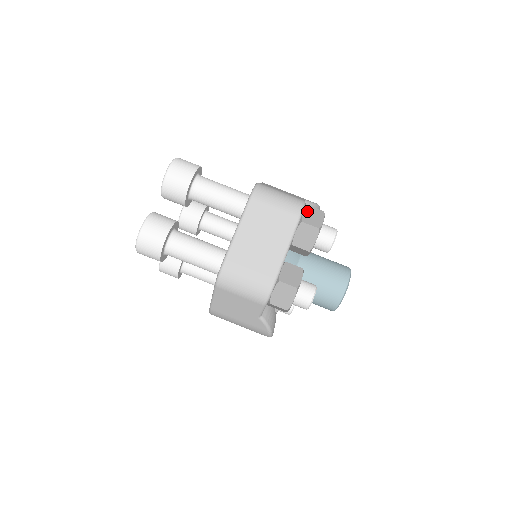
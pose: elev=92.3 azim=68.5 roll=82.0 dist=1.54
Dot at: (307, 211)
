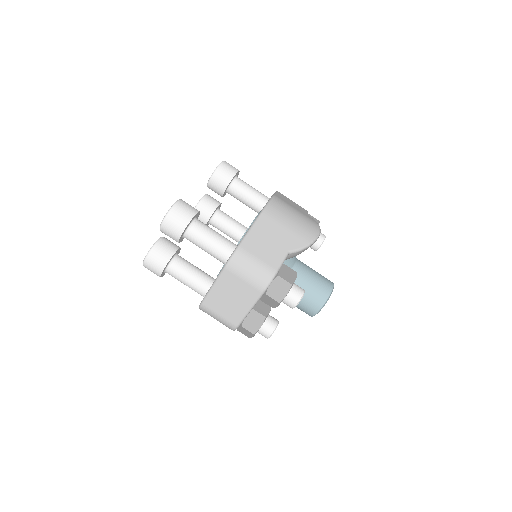
Dot at: (275, 283)
